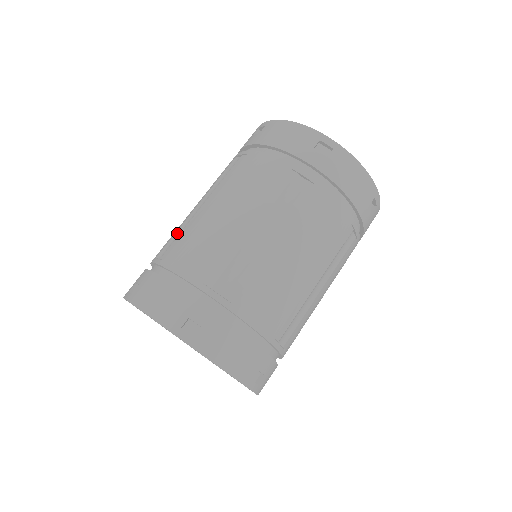
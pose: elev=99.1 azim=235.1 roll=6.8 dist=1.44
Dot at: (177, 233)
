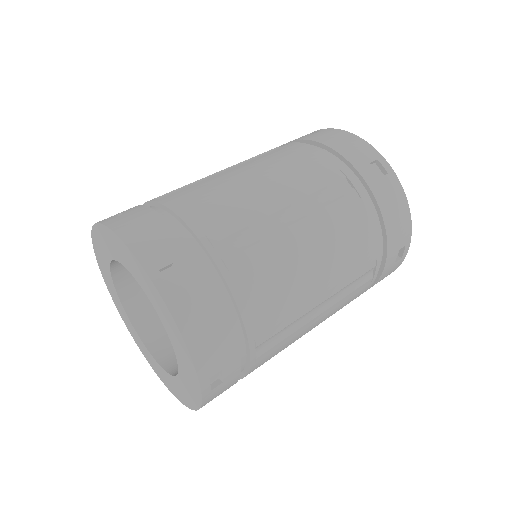
Dot at: (250, 229)
